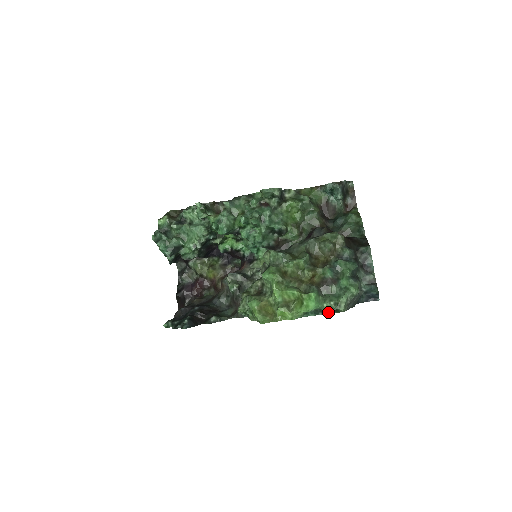
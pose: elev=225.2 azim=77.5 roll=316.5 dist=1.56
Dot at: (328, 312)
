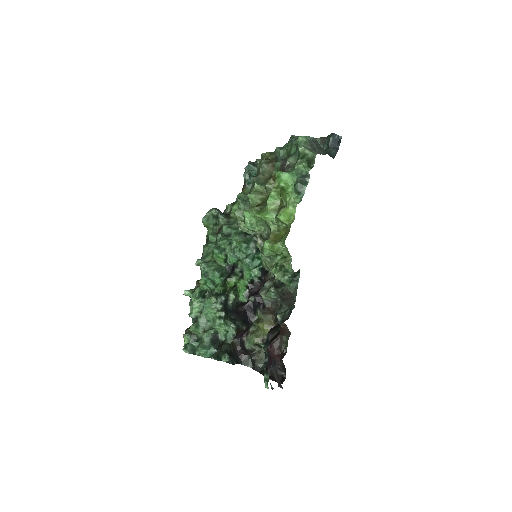
Dot at: (305, 167)
